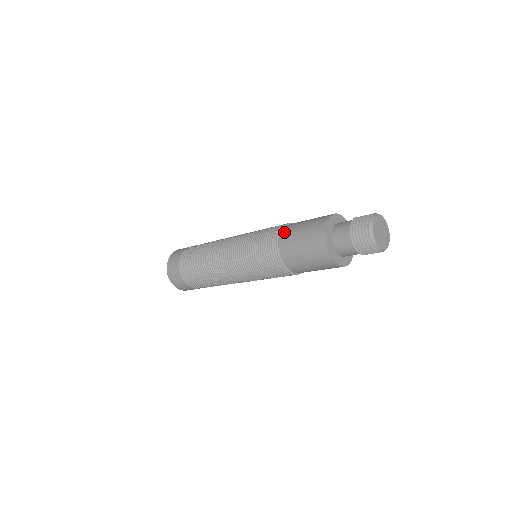
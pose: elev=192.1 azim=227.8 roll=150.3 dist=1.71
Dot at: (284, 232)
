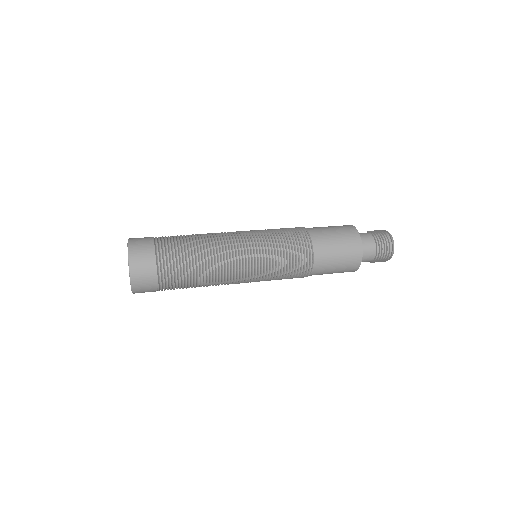
Dot at: (317, 250)
